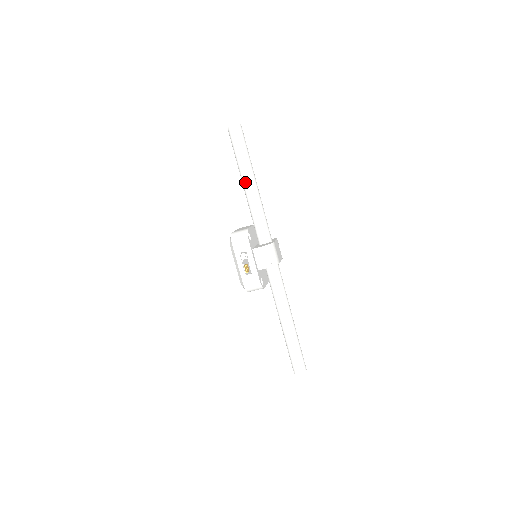
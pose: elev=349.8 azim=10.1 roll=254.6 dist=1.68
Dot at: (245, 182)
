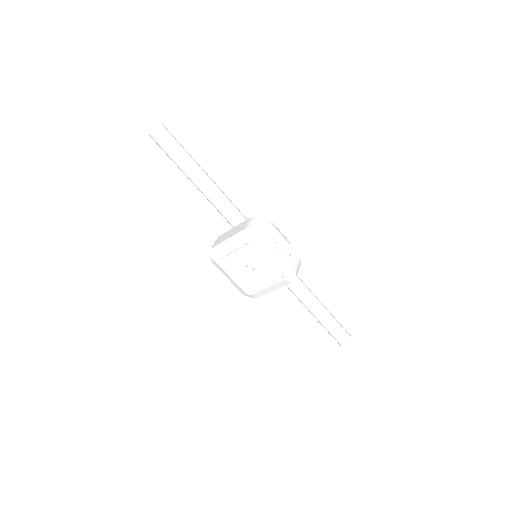
Dot at: (207, 180)
